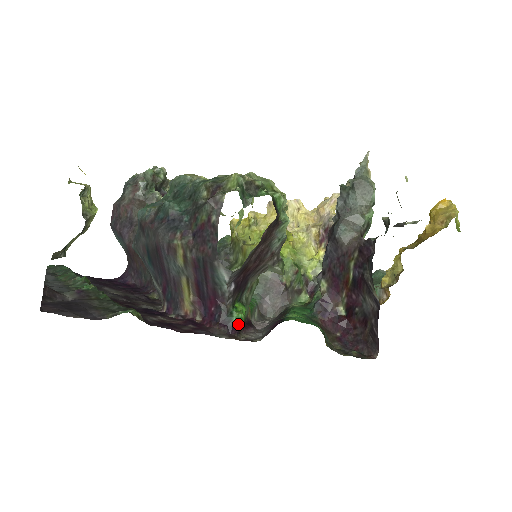
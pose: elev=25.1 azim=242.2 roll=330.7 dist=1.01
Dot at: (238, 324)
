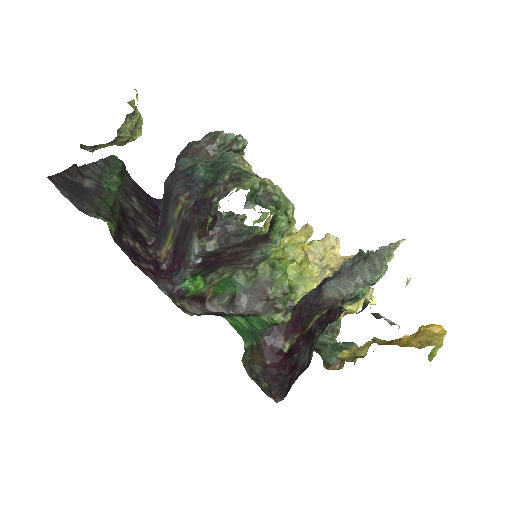
Dot at: (184, 291)
